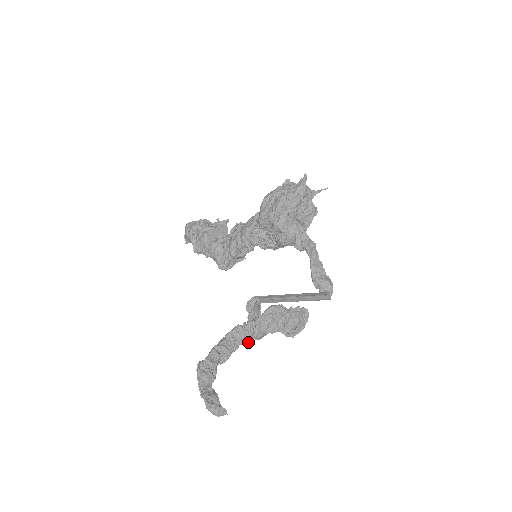
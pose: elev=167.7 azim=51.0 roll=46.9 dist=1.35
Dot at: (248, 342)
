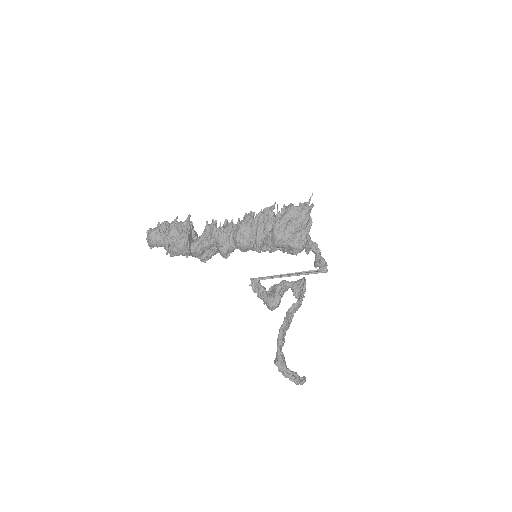
Dot at: (289, 326)
